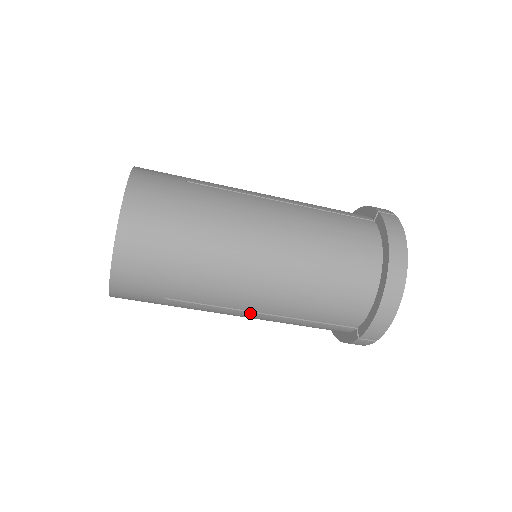
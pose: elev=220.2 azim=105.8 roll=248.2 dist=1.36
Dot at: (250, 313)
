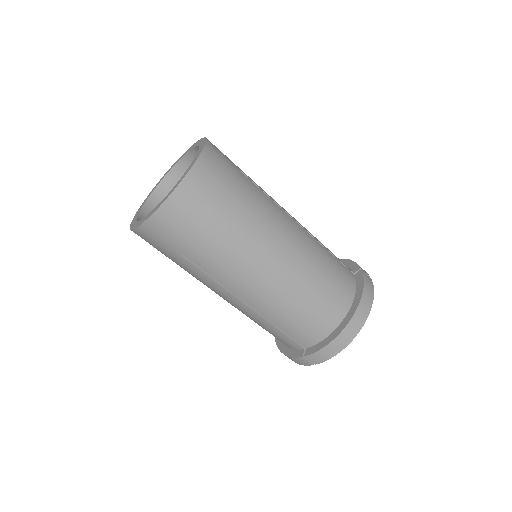
Dot at: (236, 298)
